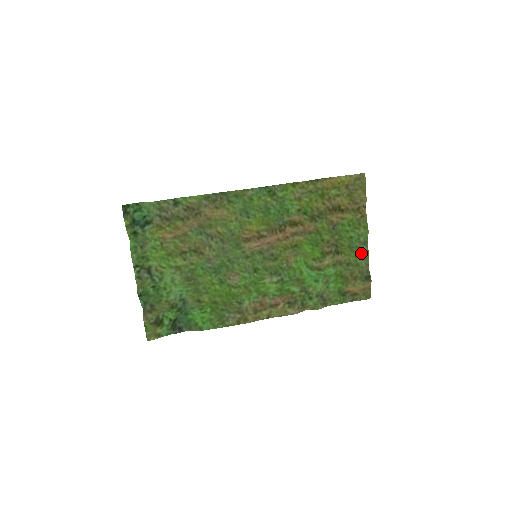
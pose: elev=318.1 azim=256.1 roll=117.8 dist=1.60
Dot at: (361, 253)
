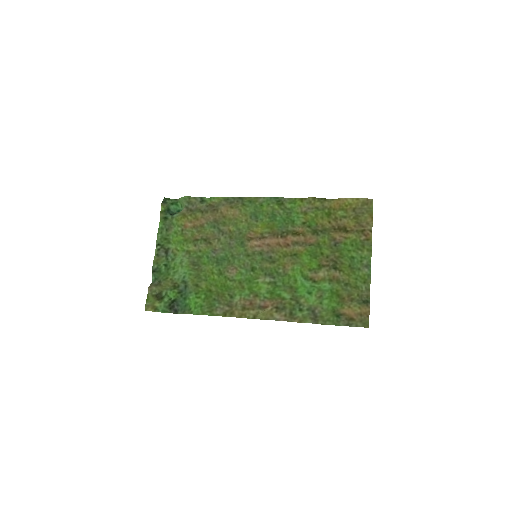
Dot at: (362, 276)
